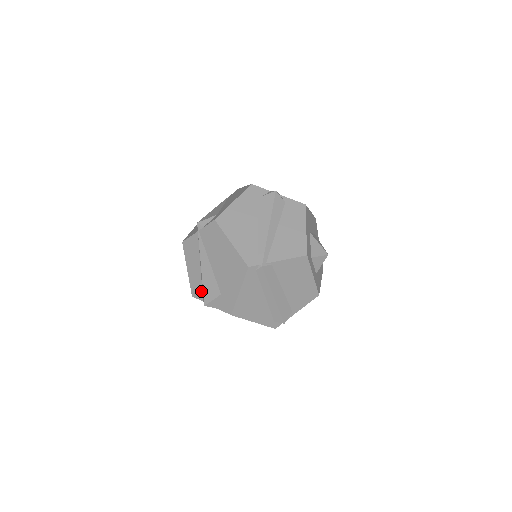
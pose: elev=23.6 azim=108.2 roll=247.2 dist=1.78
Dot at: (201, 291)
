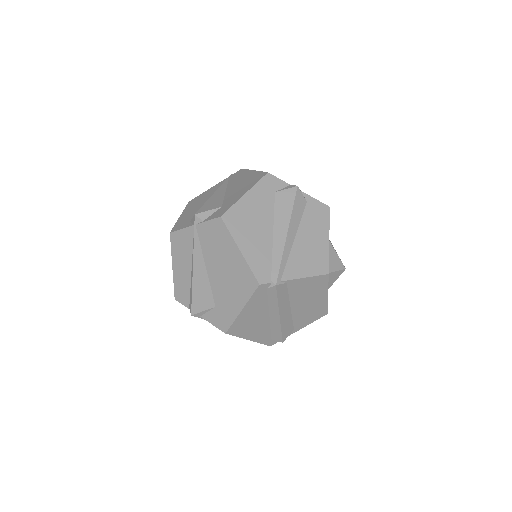
Dot at: (188, 296)
